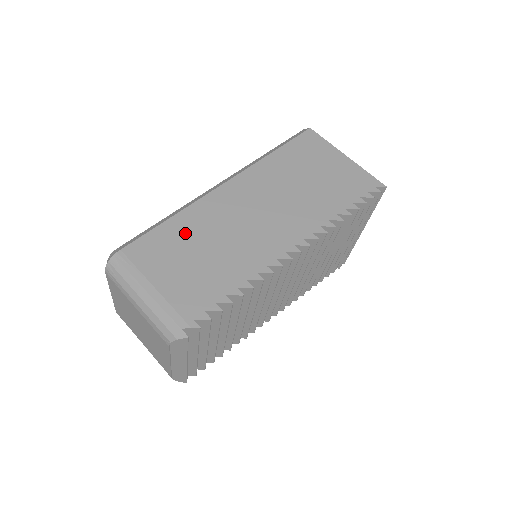
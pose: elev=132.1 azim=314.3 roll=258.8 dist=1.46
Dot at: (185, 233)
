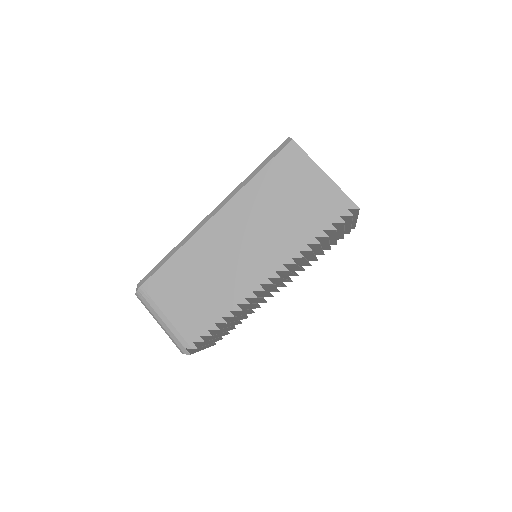
Dot at: (184, 269)
